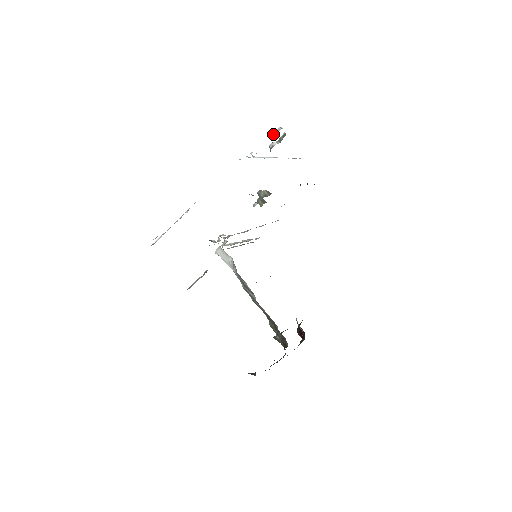
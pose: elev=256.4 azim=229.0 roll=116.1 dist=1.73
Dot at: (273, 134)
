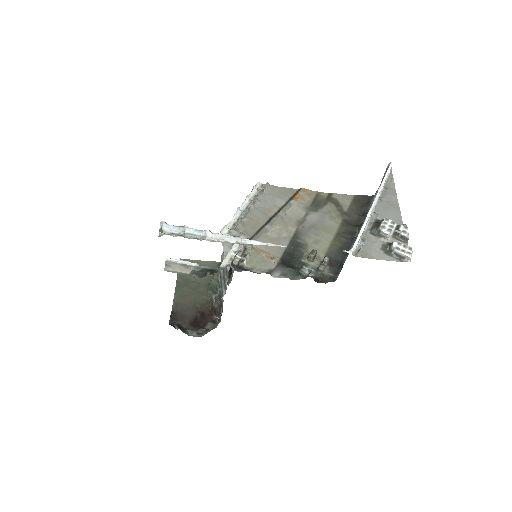
Dot at: (398, 252)
